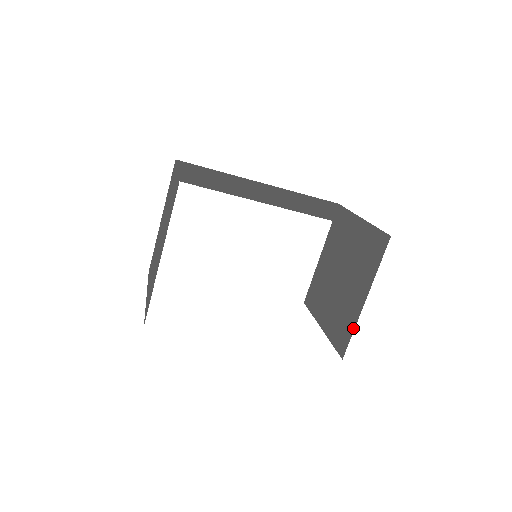
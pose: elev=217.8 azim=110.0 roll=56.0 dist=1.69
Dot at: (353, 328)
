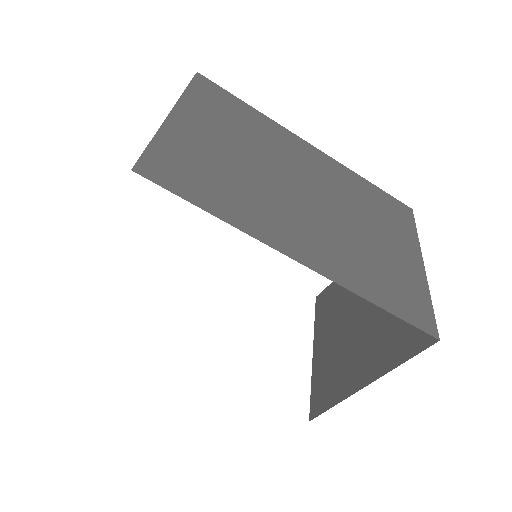
Dot at: (336, 401)
